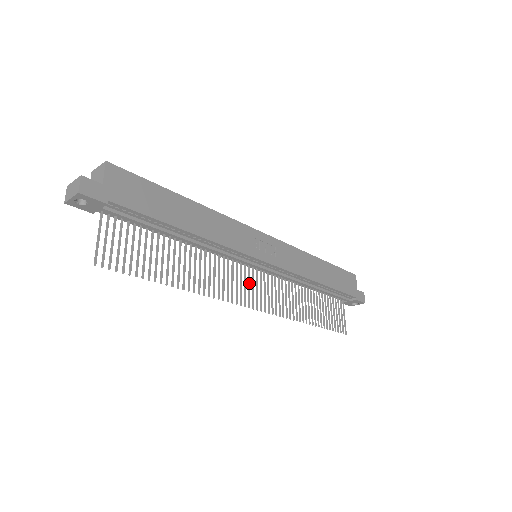
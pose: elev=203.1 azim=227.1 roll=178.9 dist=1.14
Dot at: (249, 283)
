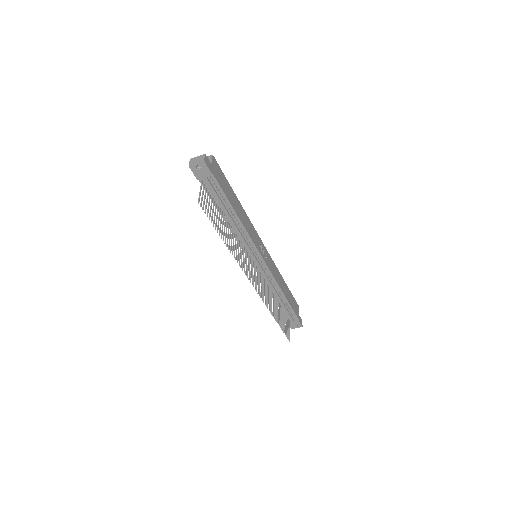
Dot at: (251, 269)
